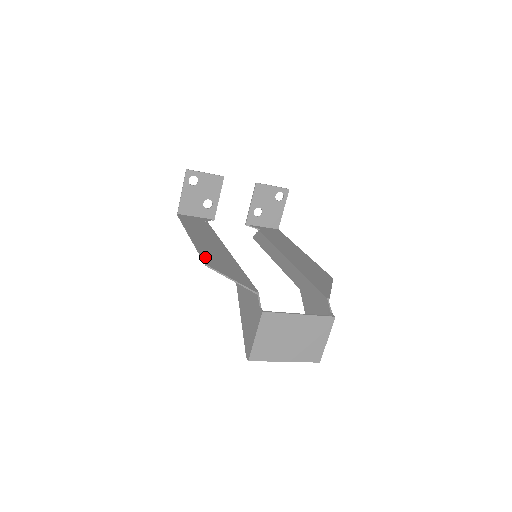
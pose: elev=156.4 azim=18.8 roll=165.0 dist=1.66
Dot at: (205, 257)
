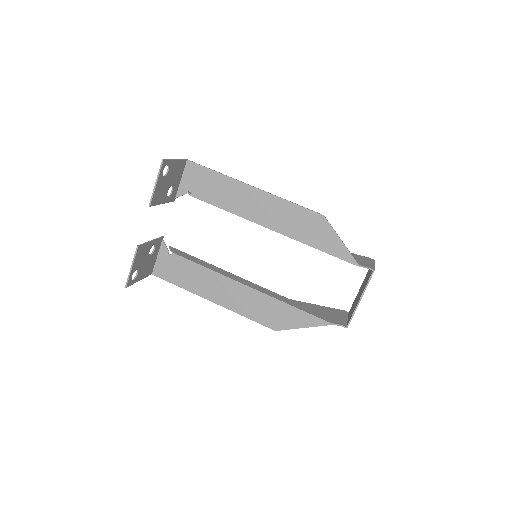
Dot at: (261, 322)
